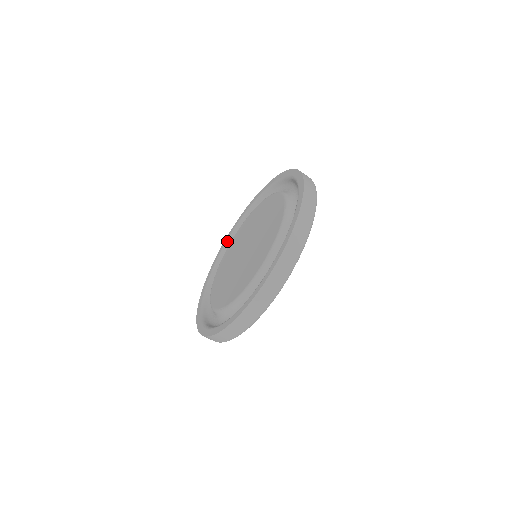
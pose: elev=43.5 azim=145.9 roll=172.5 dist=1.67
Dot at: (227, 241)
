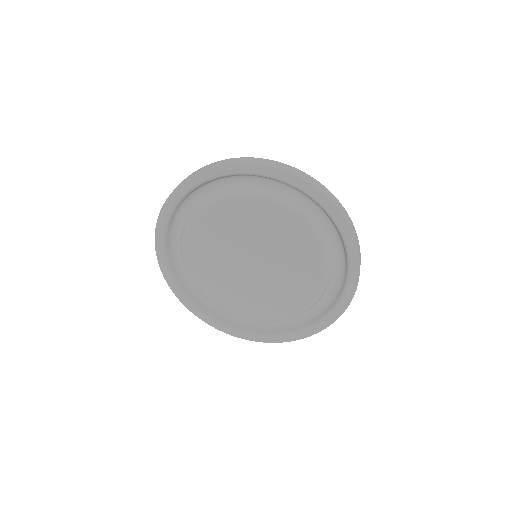
Dot at: (174, 208)
